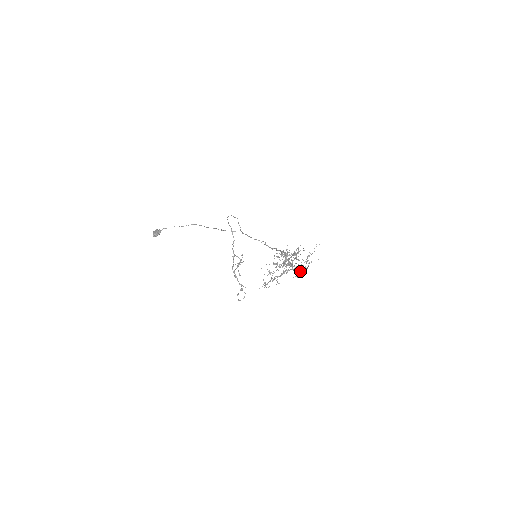
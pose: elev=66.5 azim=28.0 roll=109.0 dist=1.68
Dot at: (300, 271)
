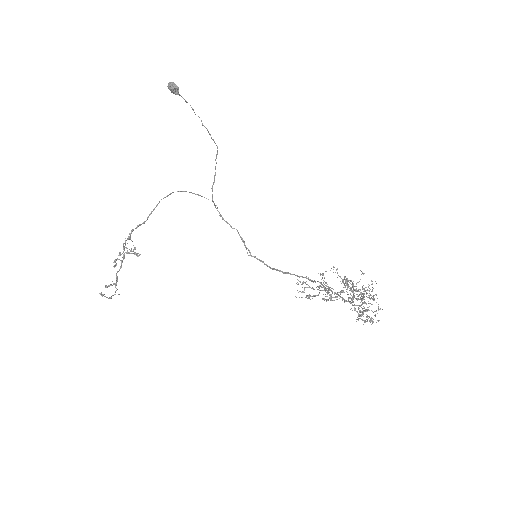
Dot at: occluded
